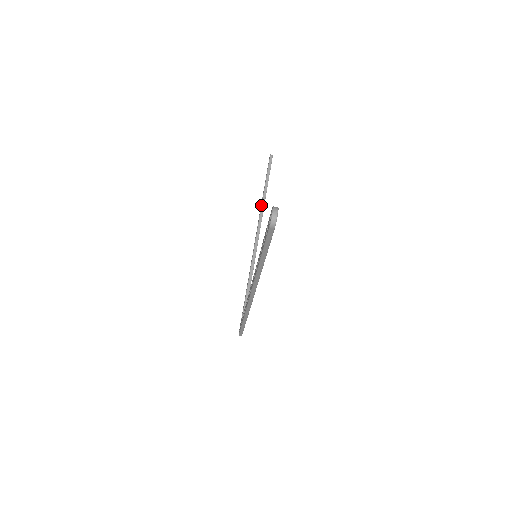
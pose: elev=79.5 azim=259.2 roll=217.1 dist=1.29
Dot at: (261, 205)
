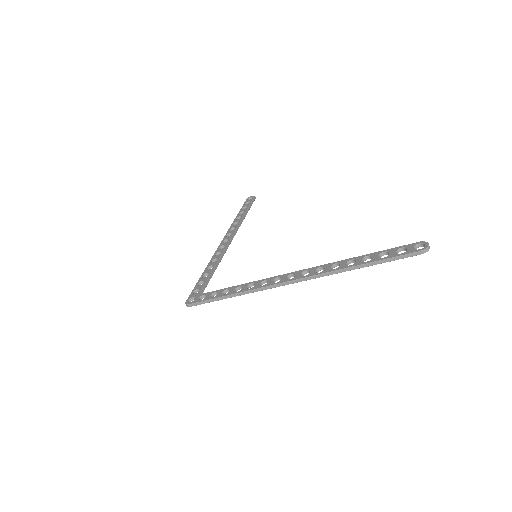
Dot at: (239, 223)
